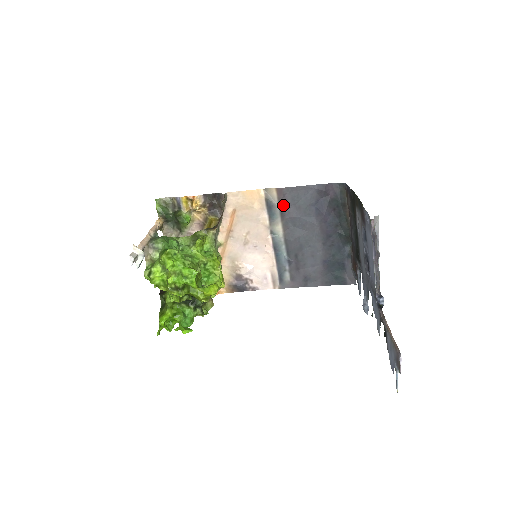
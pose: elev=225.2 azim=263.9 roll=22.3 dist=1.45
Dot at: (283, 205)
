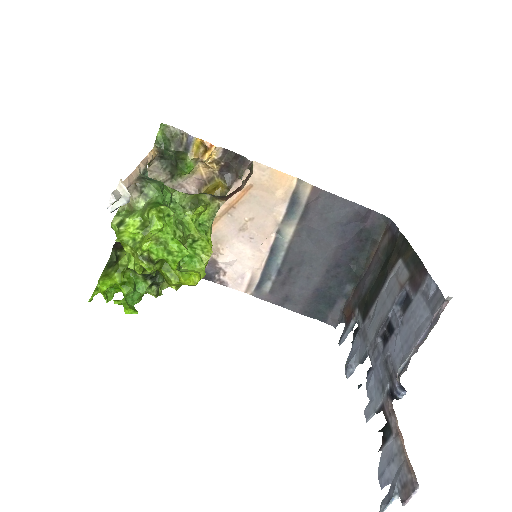
Dot at: (309, 208)
